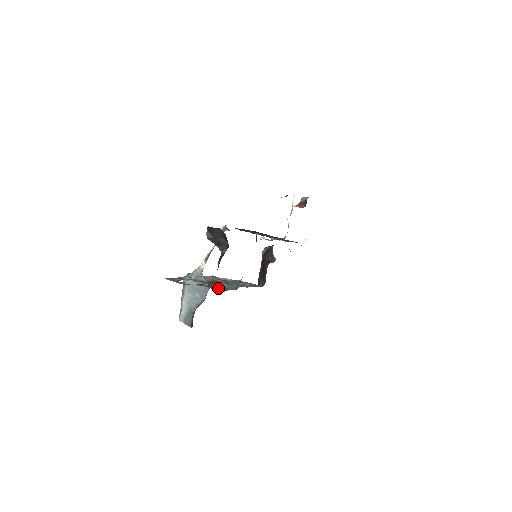
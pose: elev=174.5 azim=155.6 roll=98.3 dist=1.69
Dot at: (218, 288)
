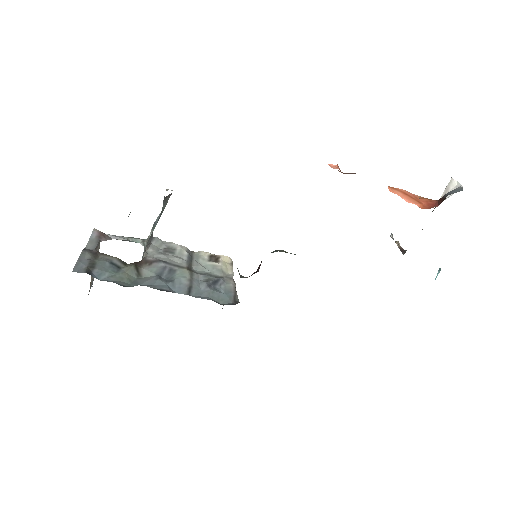
Dot at: (83, 271)
